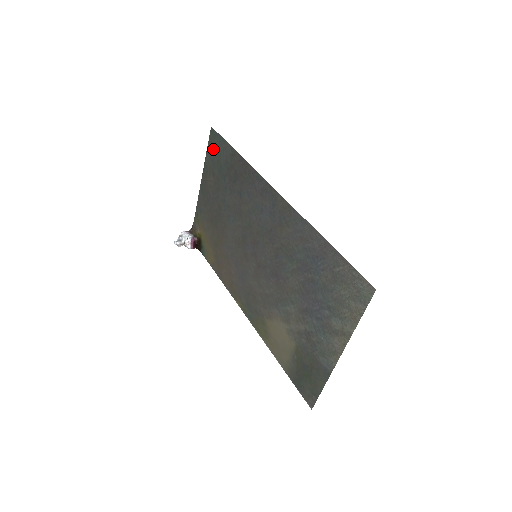
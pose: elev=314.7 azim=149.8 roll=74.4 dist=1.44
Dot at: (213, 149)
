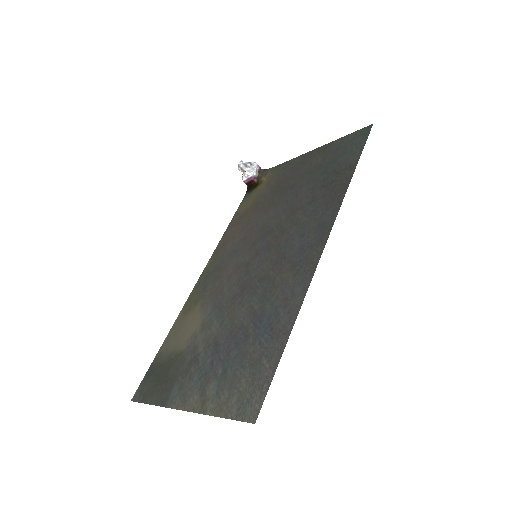
Dot at: (350, 141)
